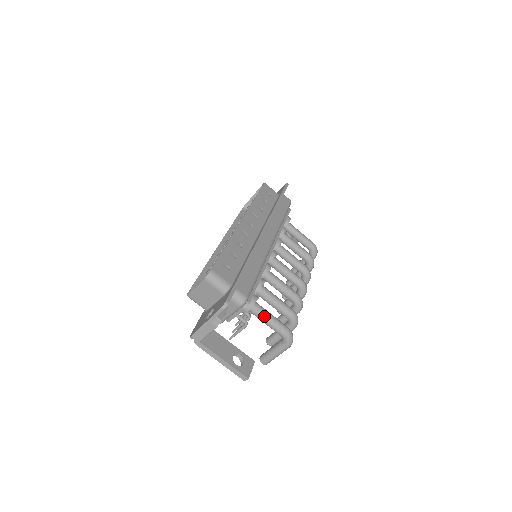
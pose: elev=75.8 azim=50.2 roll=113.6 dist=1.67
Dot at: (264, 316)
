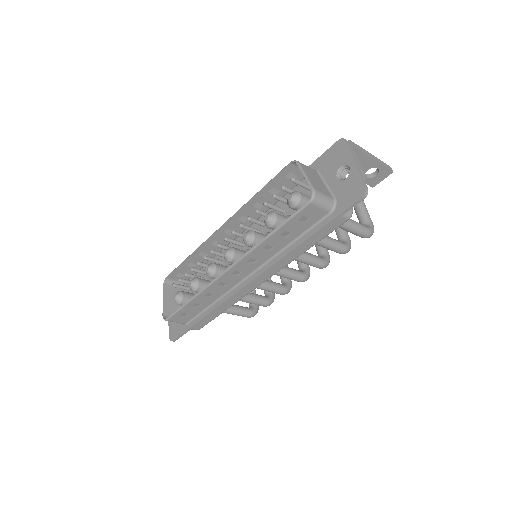
Dot at: (227, 313)
